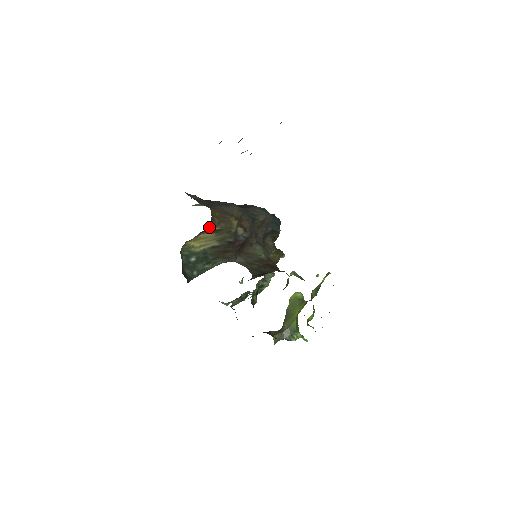
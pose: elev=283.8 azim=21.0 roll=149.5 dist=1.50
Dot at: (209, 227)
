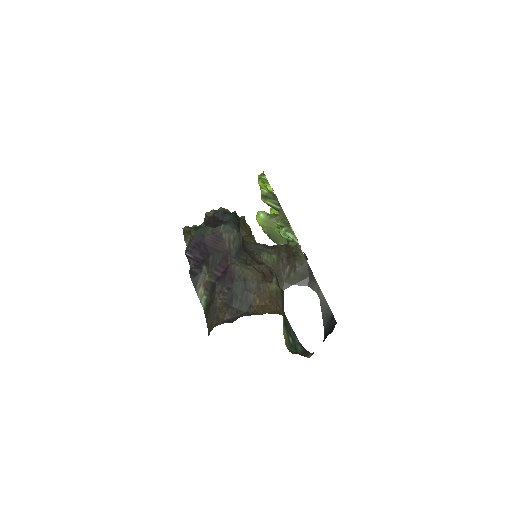
Dot at: occluded
